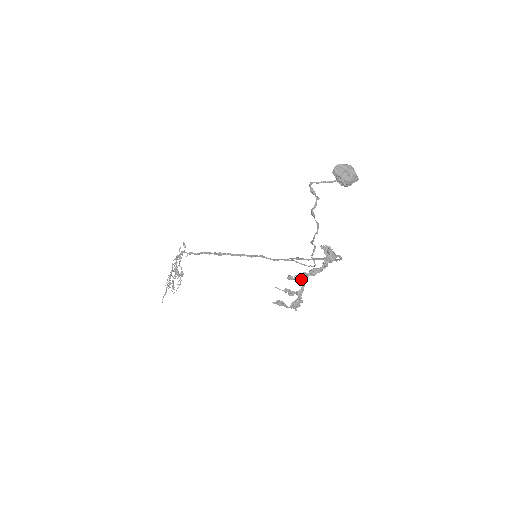
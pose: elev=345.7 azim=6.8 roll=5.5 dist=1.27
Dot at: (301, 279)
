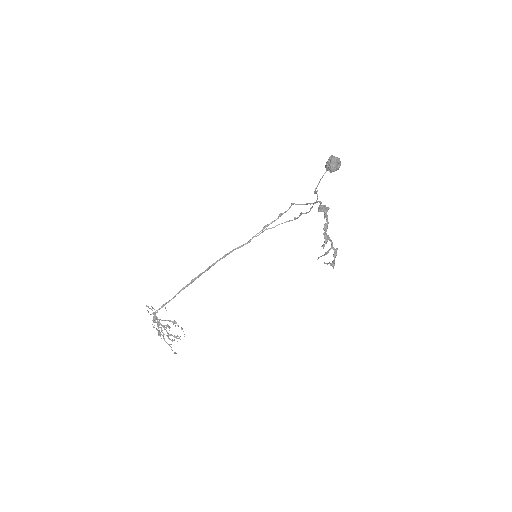
Dot at: occluded
